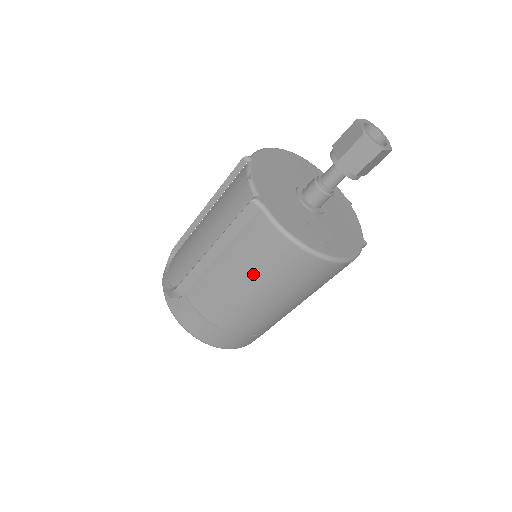
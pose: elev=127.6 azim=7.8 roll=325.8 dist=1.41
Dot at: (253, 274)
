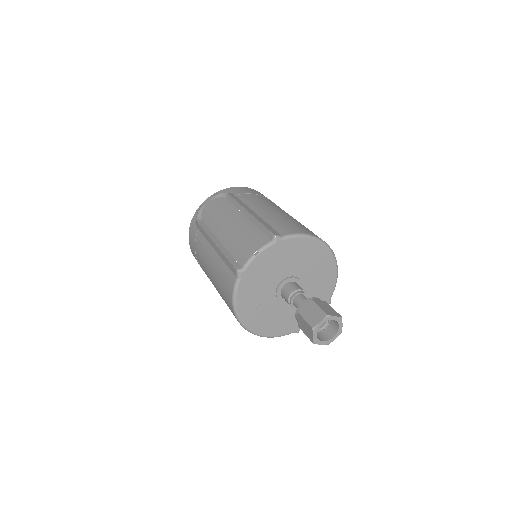
Dot at: (217, 282)
